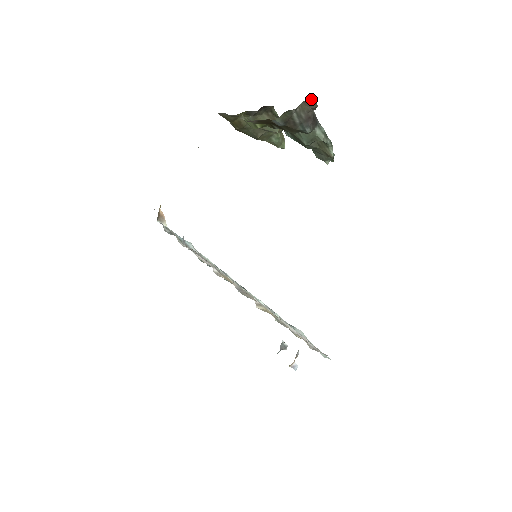
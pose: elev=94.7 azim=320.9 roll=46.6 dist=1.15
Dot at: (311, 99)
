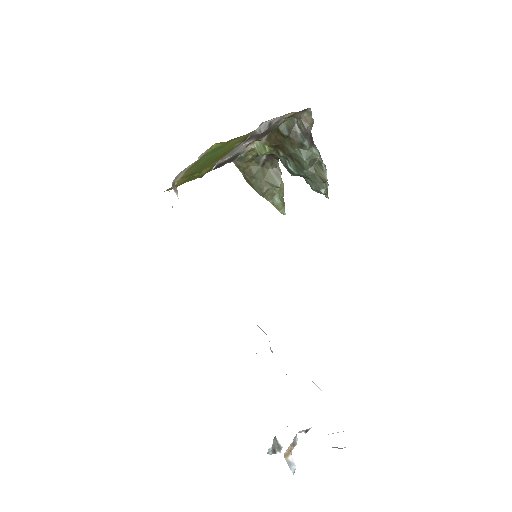
Dot at: (309, 113)
